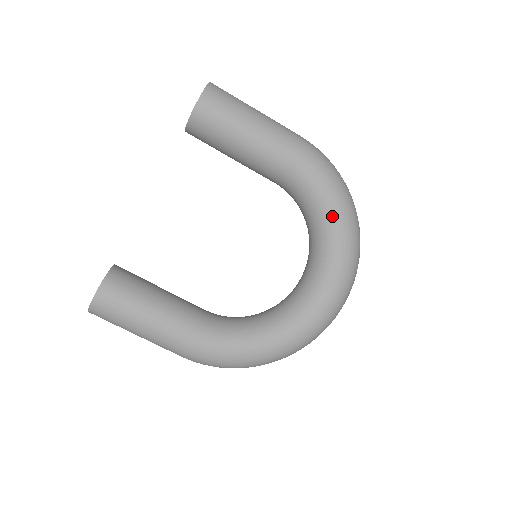
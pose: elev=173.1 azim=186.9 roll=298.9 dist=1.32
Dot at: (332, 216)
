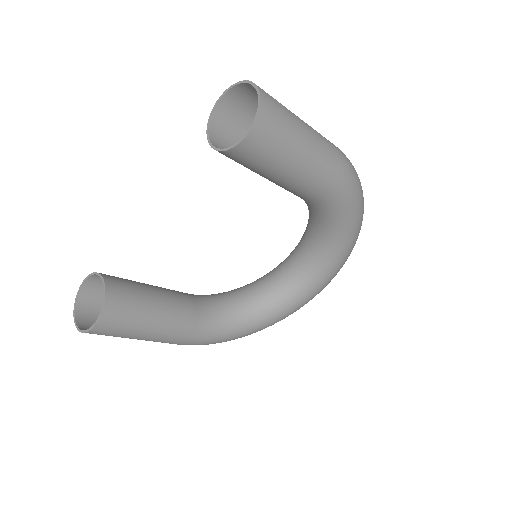
Dot at: (344, 234)
